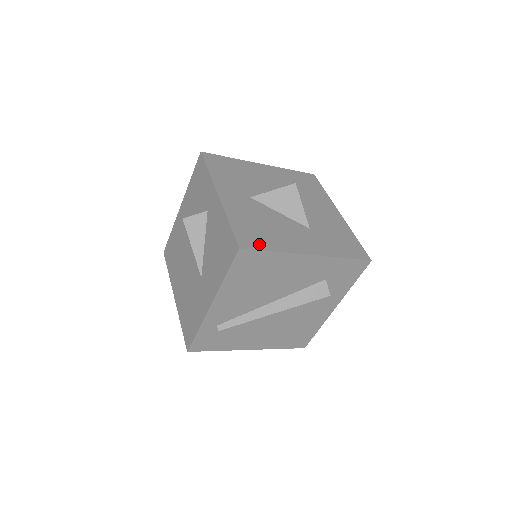
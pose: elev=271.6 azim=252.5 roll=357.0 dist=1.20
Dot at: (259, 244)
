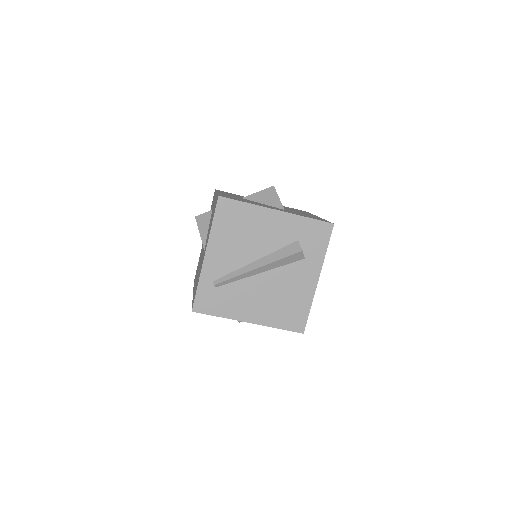
Dot at: (235, 199)
